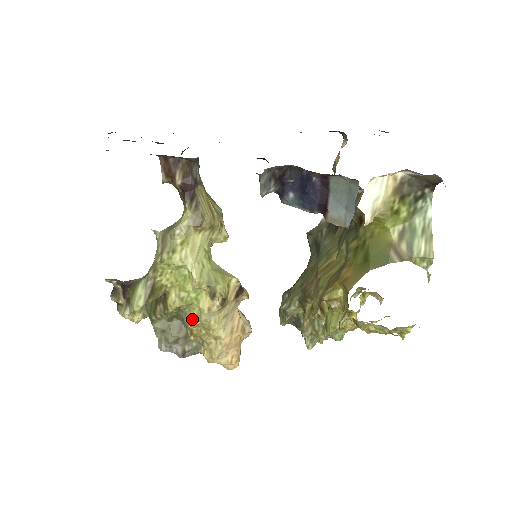
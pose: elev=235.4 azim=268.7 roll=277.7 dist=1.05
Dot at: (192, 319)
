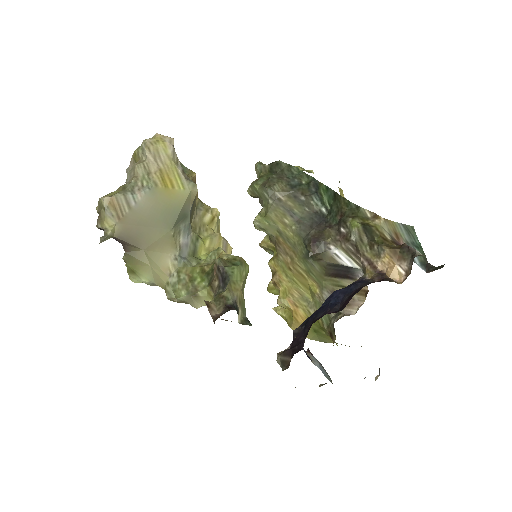
Dot at: occluded
